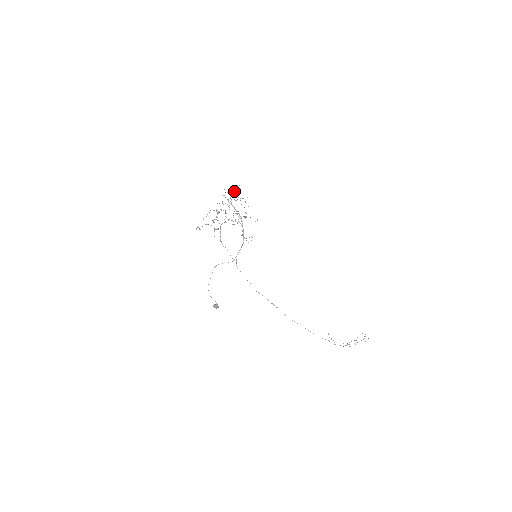
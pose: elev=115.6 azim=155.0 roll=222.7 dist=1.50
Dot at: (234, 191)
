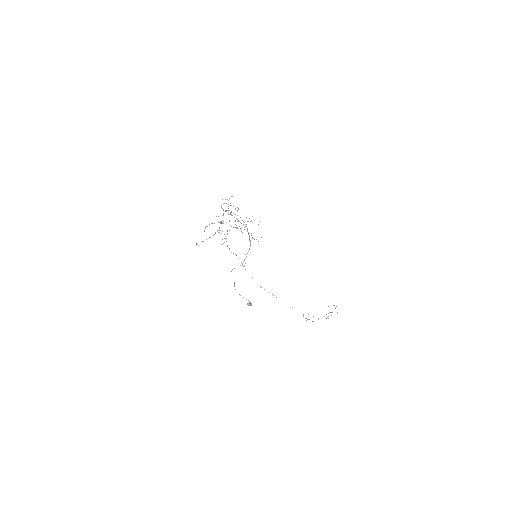
Dot at: occluded
